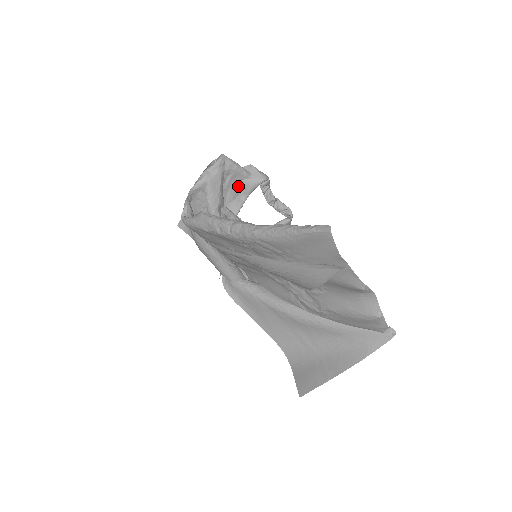
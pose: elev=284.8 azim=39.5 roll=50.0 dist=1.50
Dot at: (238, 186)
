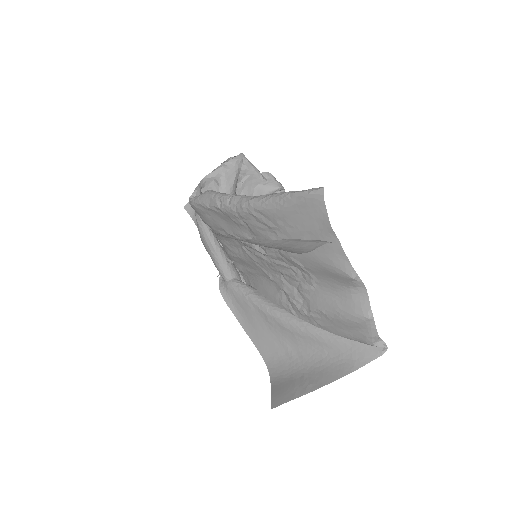
Dot at: (253, 190)
